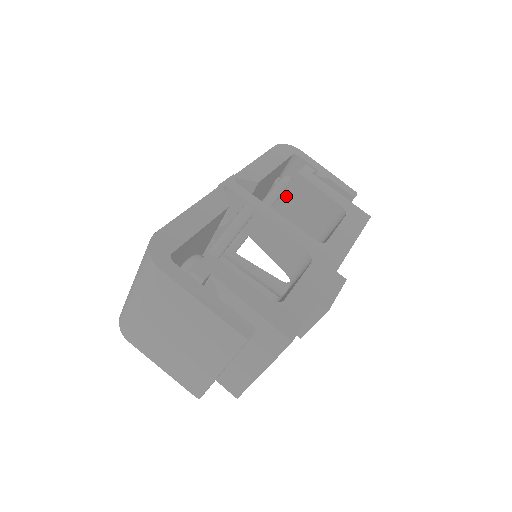
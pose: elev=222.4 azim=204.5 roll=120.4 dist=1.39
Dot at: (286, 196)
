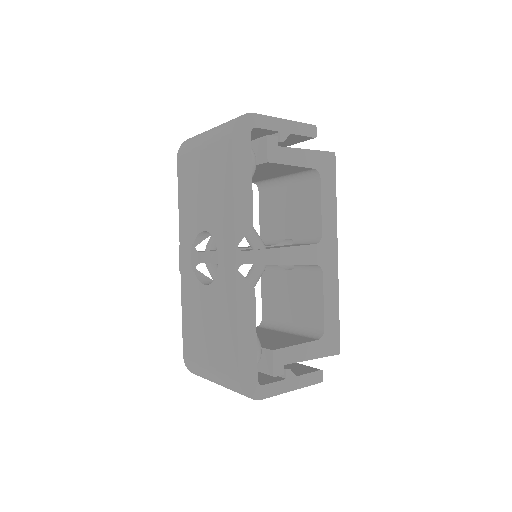
Dot at: occluded
